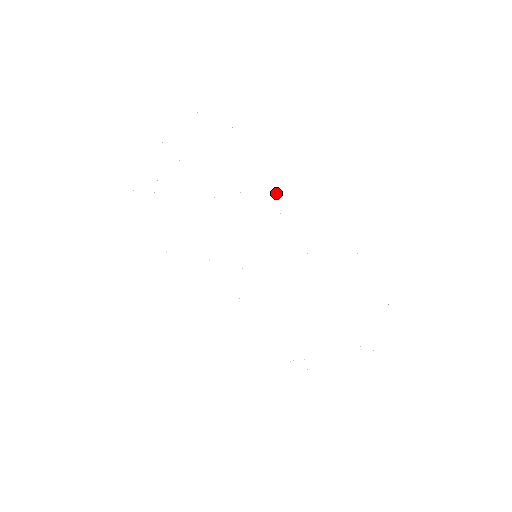
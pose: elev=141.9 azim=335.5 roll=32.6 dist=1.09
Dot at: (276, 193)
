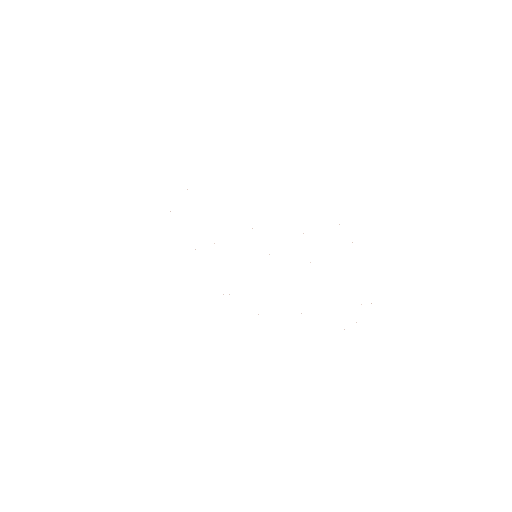
Dot at: occluded
